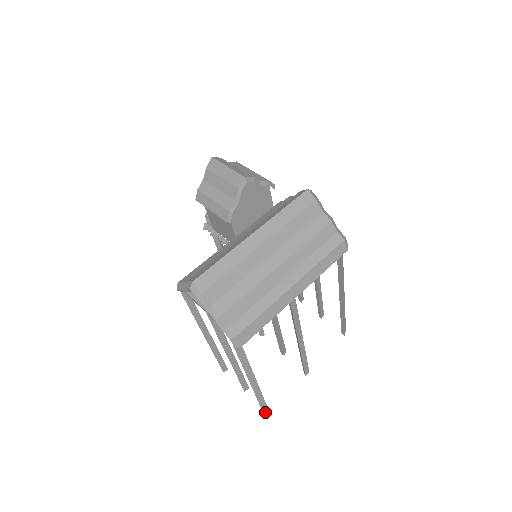
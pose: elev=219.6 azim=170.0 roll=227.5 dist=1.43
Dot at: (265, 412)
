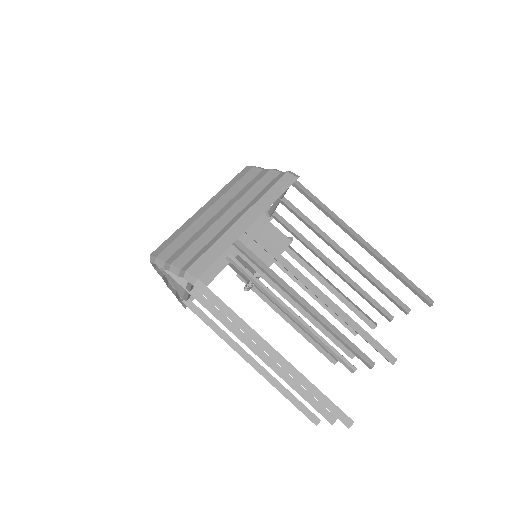
Dot at: (349, 425)
